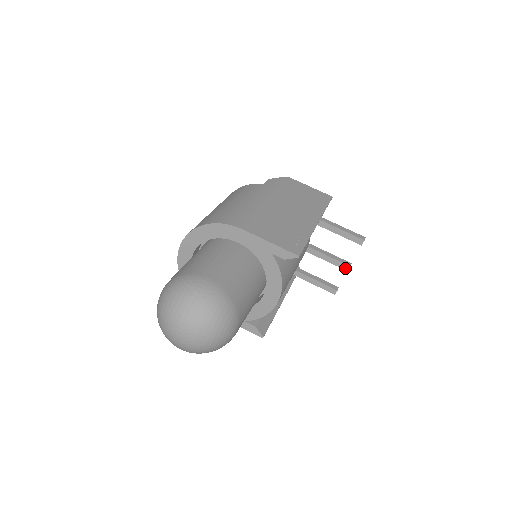
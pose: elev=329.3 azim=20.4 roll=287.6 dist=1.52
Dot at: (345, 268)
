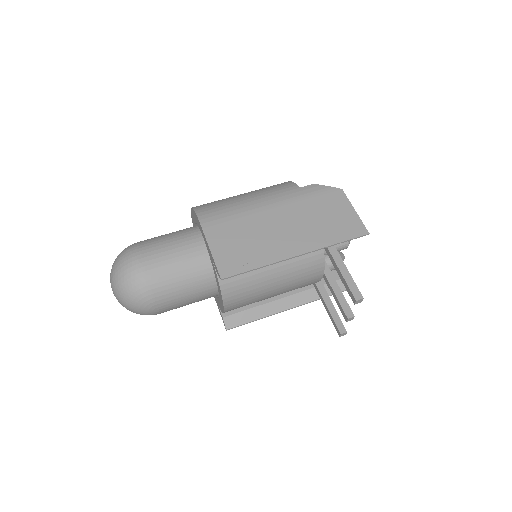
Dot at: (345, 317)
